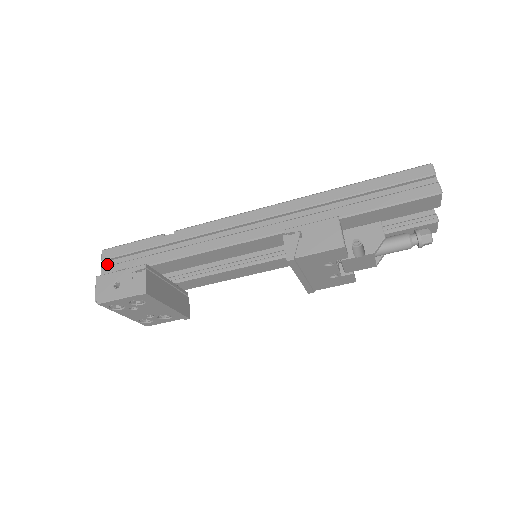
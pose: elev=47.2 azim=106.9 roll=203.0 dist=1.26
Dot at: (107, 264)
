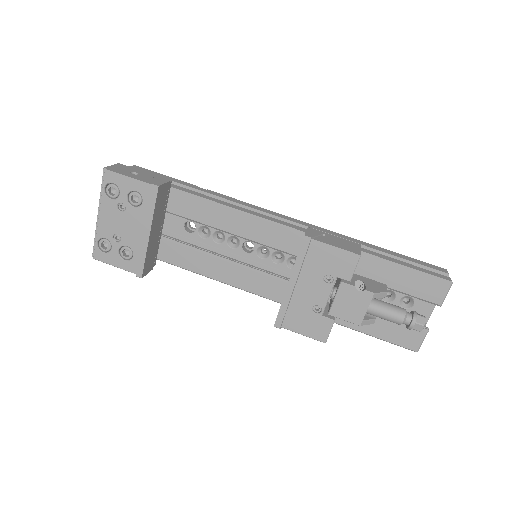
Dot at: occluded
